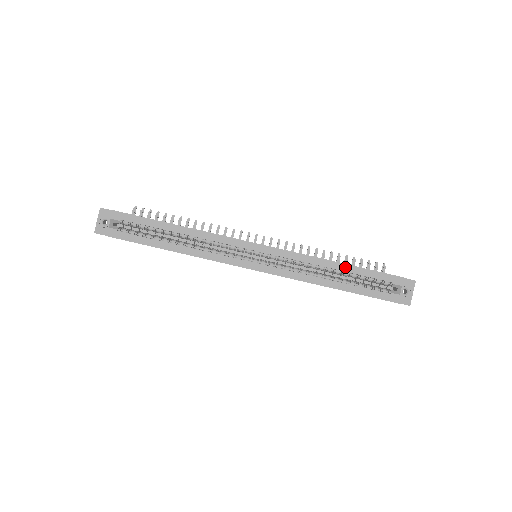
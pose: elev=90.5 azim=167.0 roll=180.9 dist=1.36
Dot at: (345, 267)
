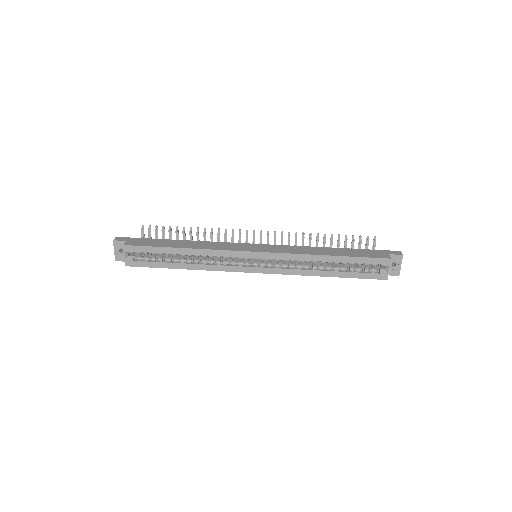
Dot at: (335, 258)
